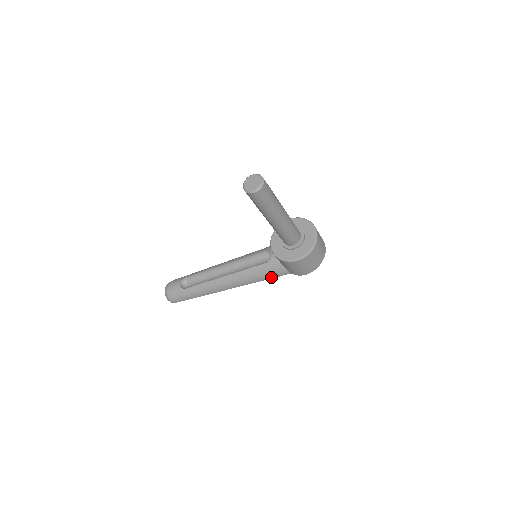
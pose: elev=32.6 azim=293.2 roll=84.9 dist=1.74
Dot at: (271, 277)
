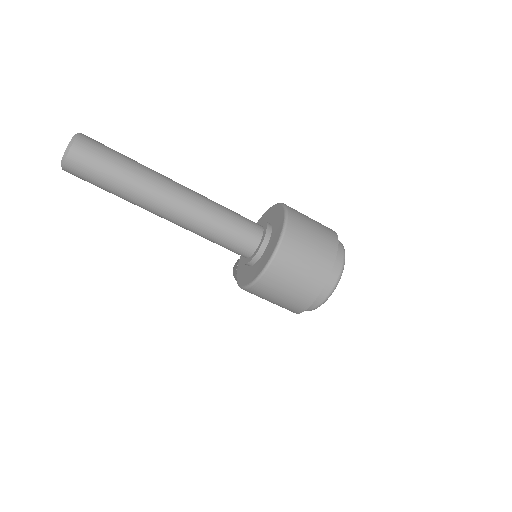
Dot at: occluded
